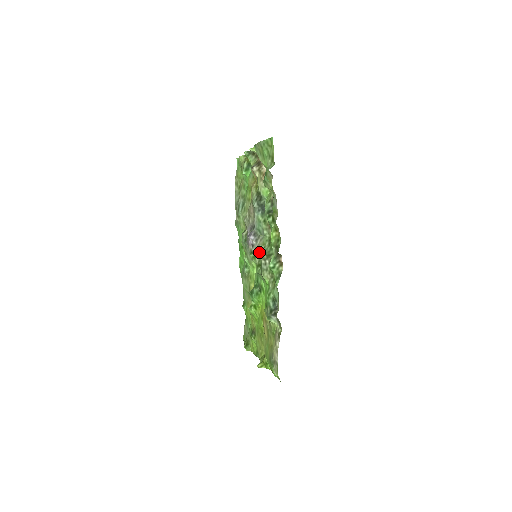
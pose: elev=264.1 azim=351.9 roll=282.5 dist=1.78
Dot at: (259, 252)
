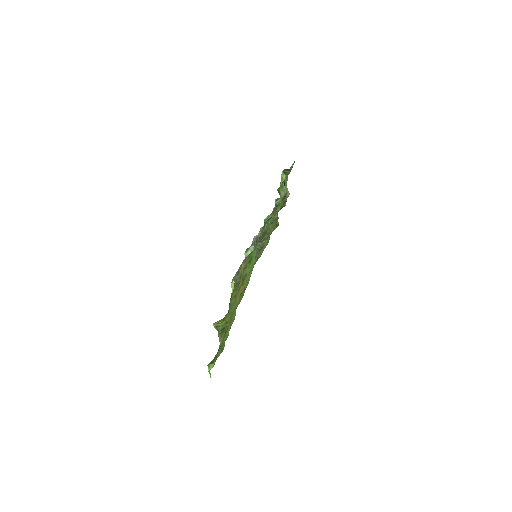
Dot at: occluded
